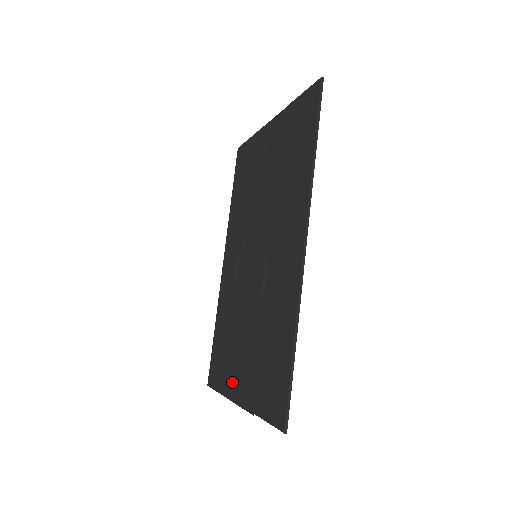
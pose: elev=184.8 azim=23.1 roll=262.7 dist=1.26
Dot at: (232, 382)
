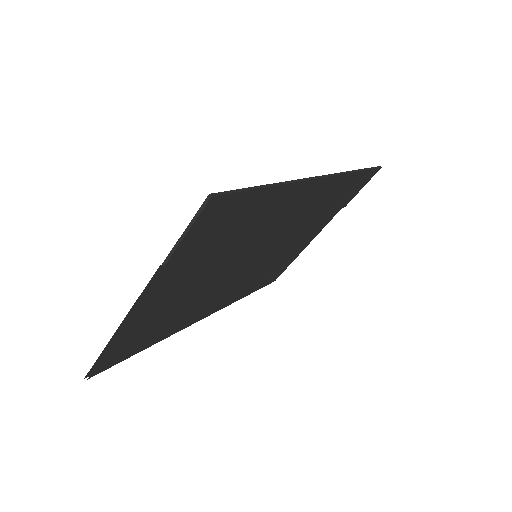
Dot at: (142, 313)
